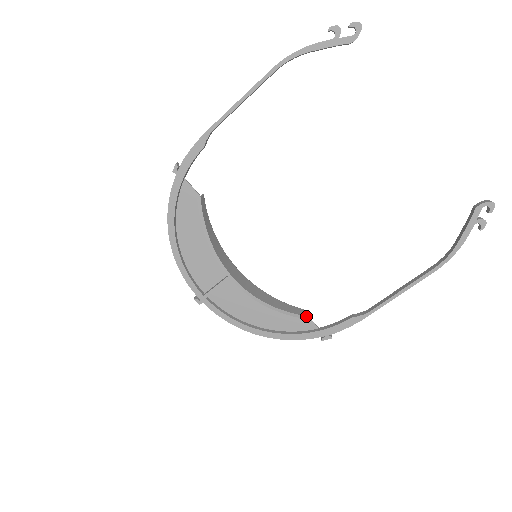
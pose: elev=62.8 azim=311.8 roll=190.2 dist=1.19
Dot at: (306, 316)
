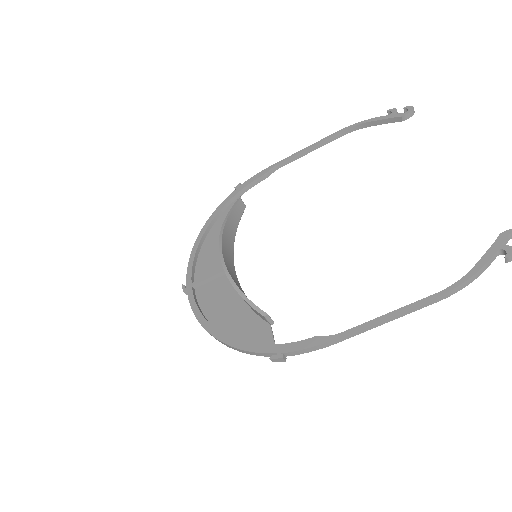
Dot at: (266, 313)
